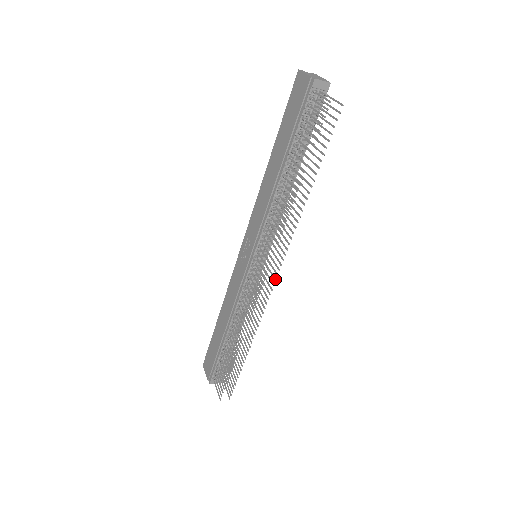
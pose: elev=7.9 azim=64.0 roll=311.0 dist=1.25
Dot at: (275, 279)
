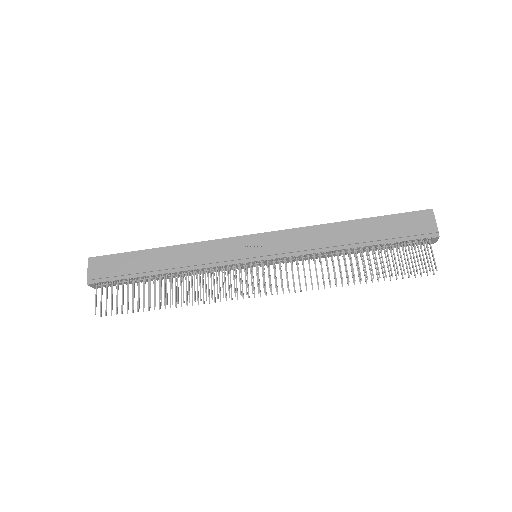
Dot at: occluded
